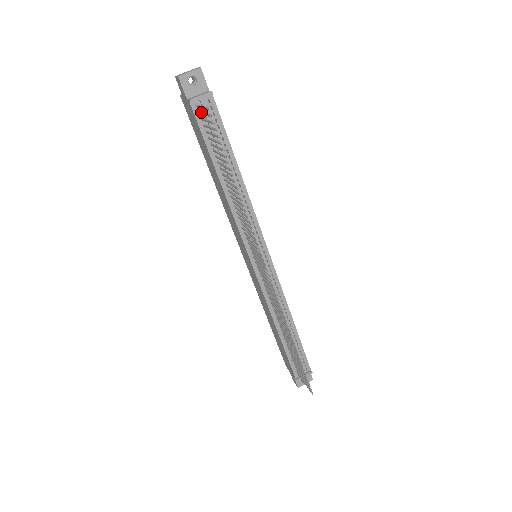
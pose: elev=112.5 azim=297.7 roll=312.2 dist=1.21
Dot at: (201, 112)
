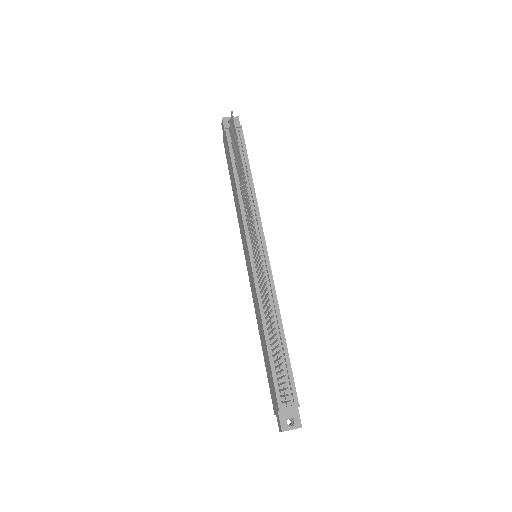
Dot at: occluded
